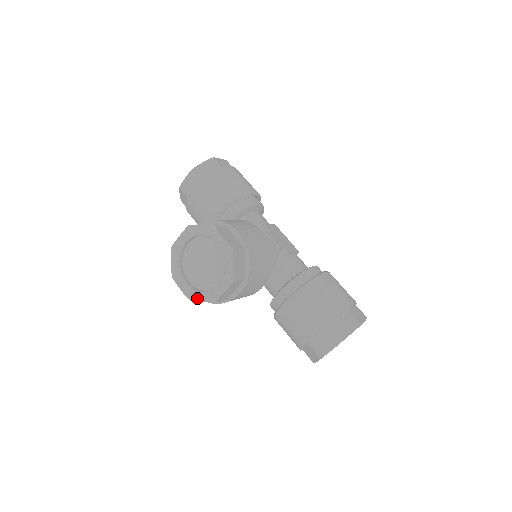
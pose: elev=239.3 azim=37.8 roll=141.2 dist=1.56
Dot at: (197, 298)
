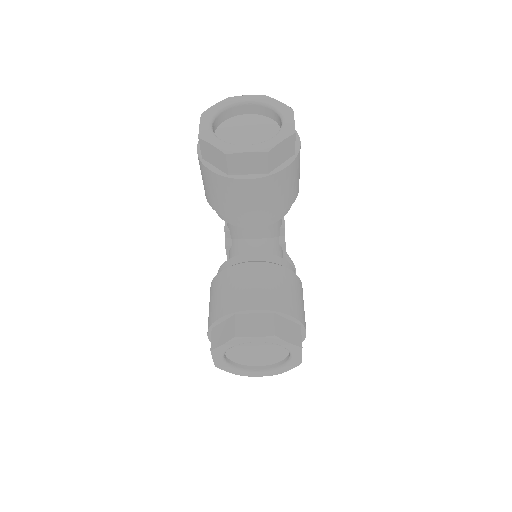
Dot at: (227, 370)
